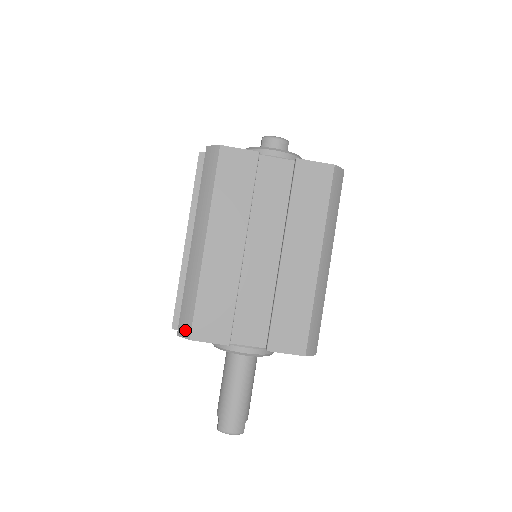
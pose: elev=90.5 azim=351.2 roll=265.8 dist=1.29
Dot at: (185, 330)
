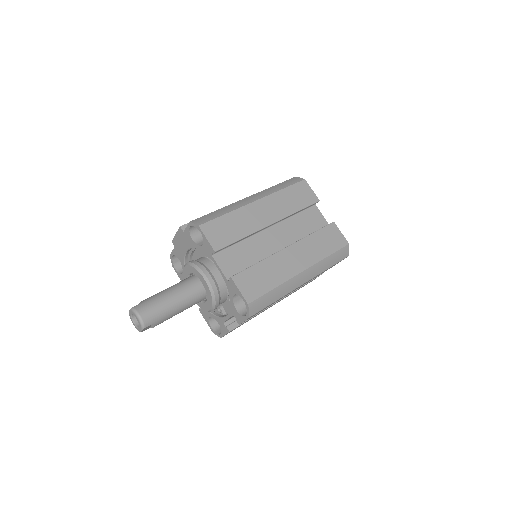
Dot at: (200, 221)
